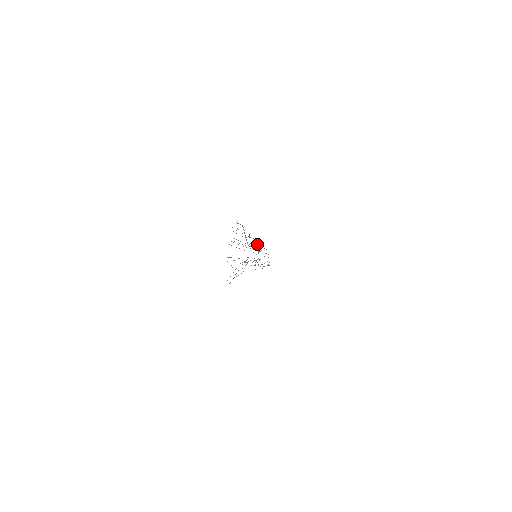
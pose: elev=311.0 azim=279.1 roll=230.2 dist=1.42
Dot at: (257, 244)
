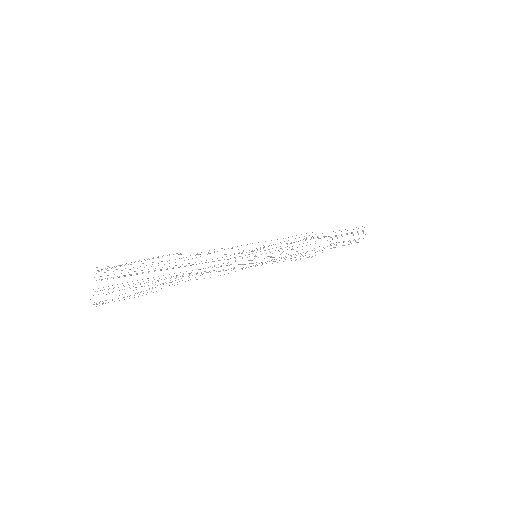
Dot at: (292, 236)
